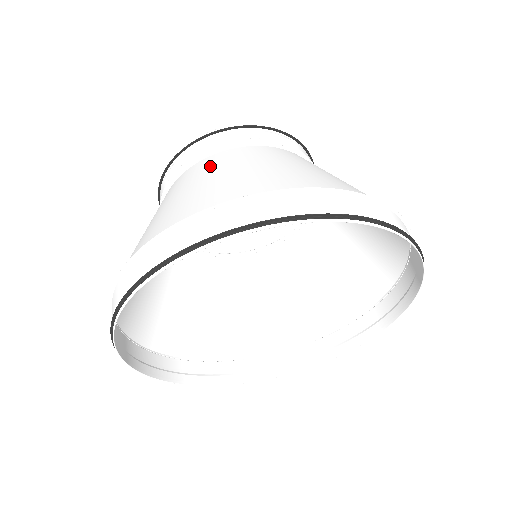
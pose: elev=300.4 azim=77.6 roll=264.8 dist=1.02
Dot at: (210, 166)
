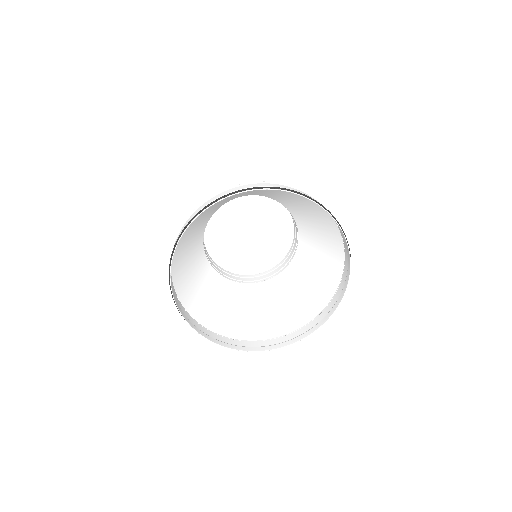
Dot at: (237, 195)
